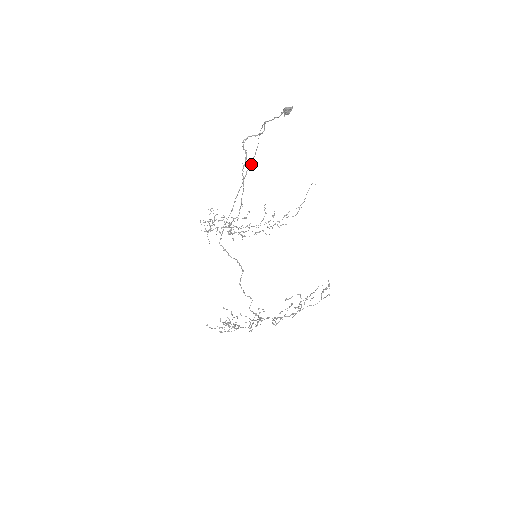
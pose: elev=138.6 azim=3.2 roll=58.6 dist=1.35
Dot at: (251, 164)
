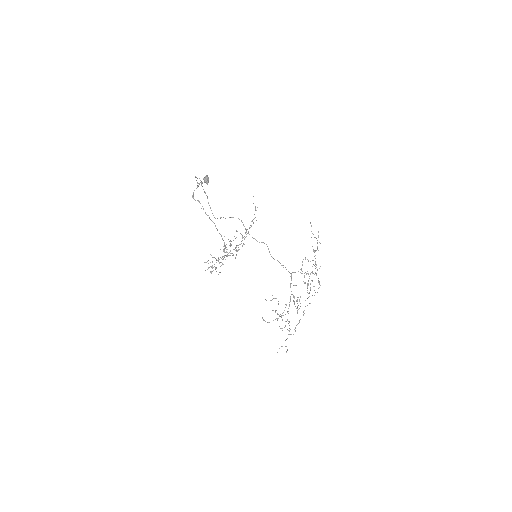
Dot at: (201, 182)
